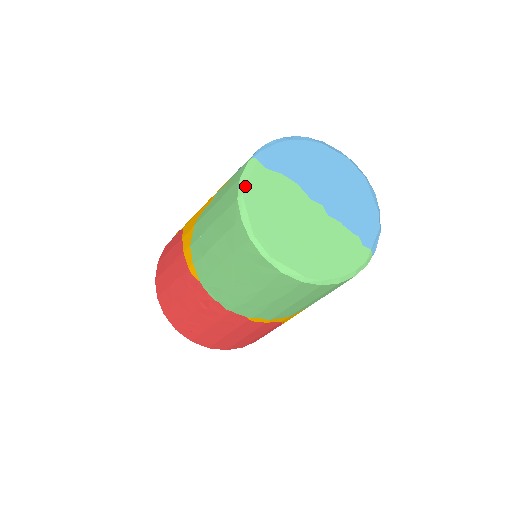
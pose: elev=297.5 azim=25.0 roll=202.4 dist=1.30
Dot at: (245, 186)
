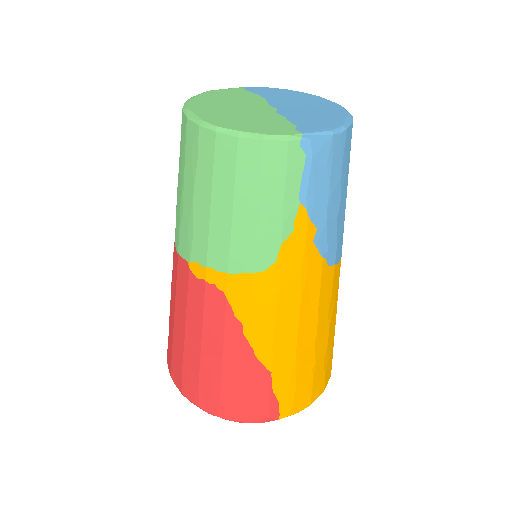
Dot at: (216, 90)
